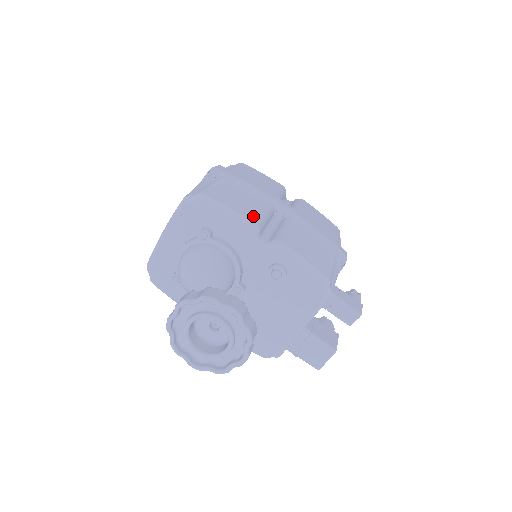
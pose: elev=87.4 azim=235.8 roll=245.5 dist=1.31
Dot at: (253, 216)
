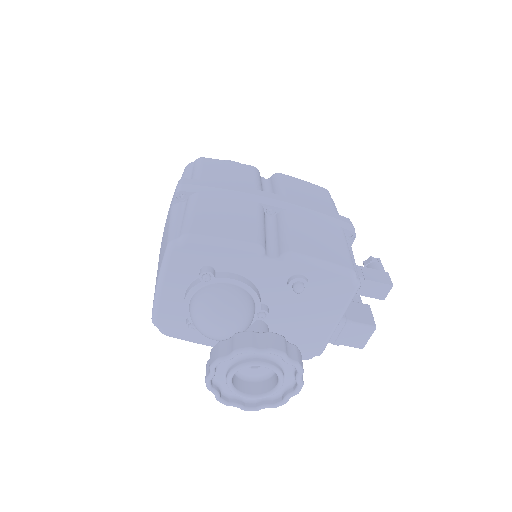
Dot at: (251, 235)
